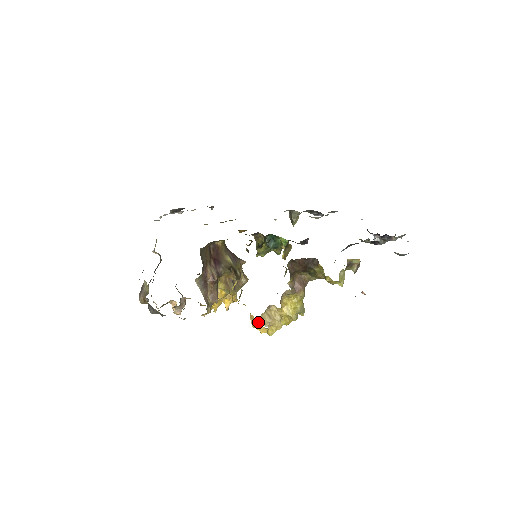
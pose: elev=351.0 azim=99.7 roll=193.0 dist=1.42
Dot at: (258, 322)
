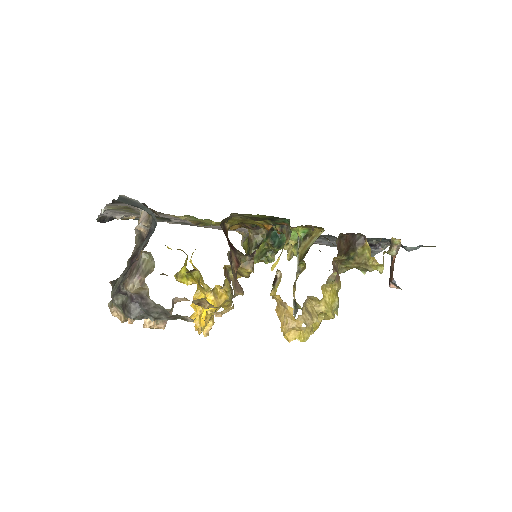
Dot at: (294, 321)
